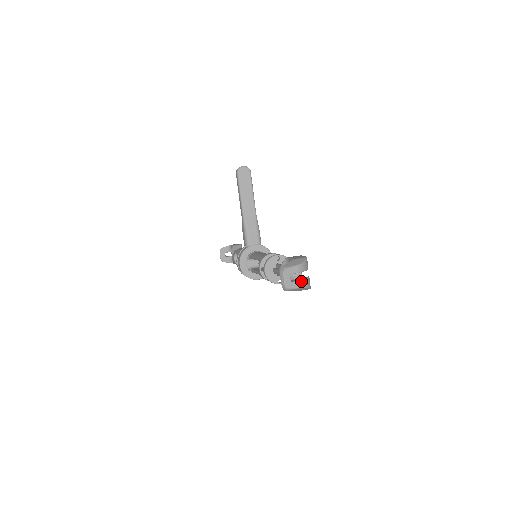
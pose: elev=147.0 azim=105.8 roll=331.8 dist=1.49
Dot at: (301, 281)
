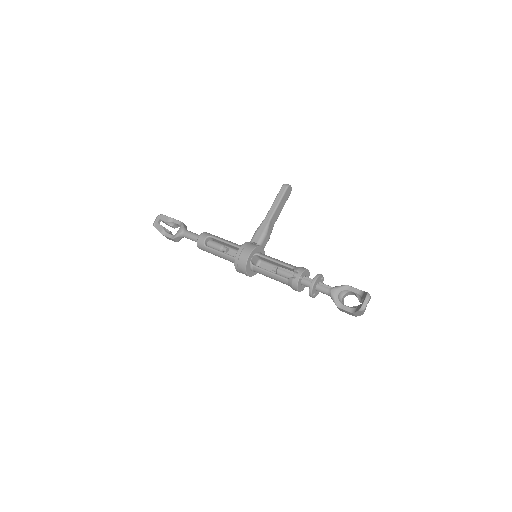
Dot at: occluded
